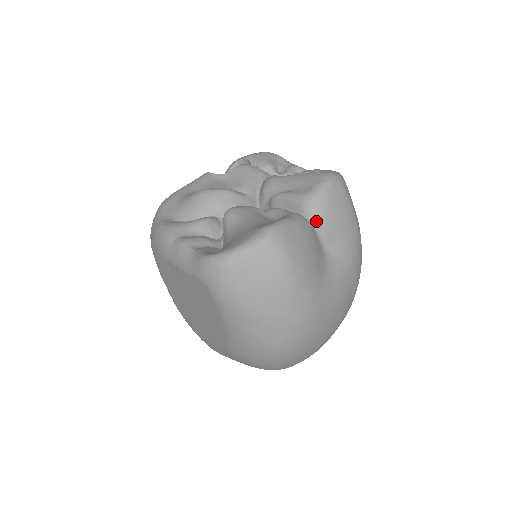
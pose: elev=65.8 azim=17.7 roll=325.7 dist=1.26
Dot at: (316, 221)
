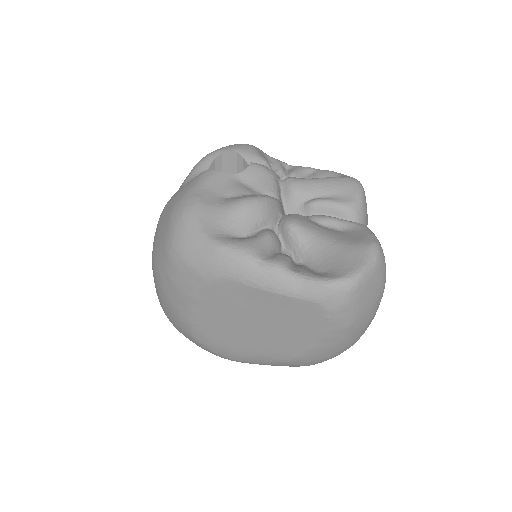
Dot at: occluded
